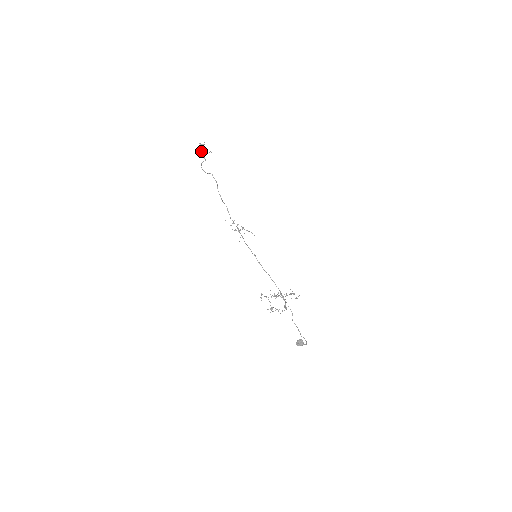
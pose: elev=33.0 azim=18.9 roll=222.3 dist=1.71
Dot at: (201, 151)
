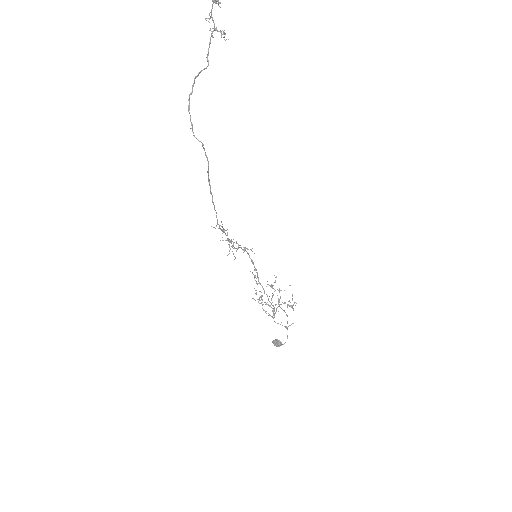
Dot at: occluded
